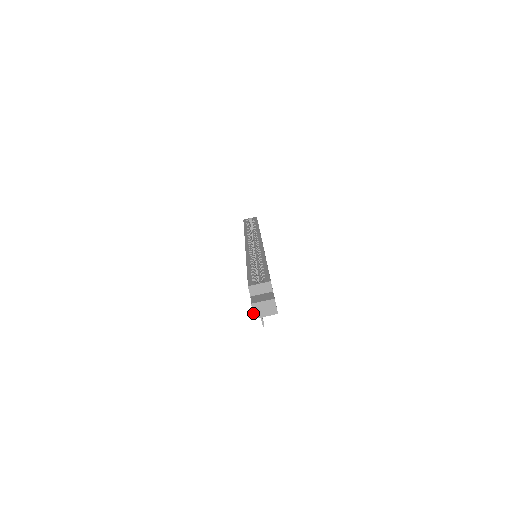
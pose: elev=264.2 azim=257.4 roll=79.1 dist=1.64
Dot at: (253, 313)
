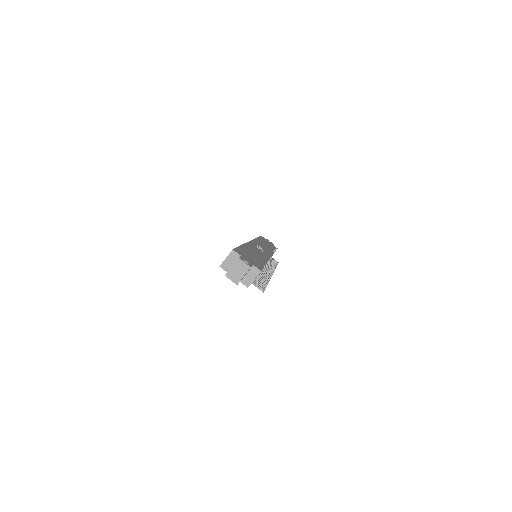
Dot at: occluded
